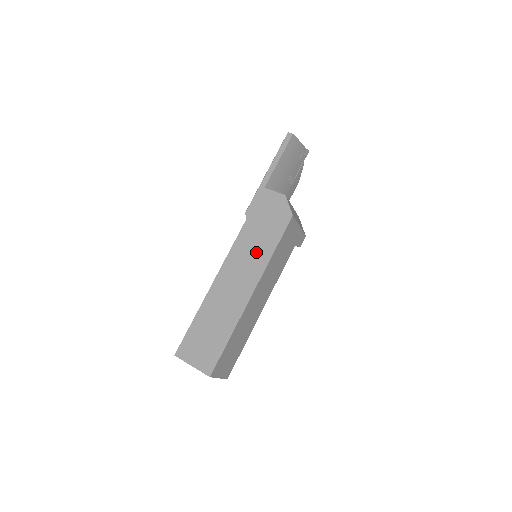
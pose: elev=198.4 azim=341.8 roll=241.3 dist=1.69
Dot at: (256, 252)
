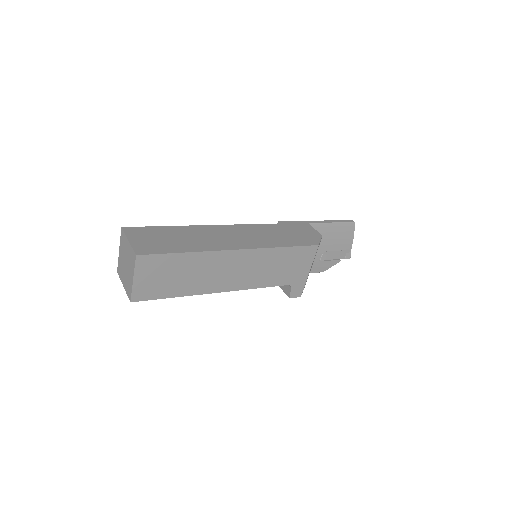
Dot at: (267, 238)
